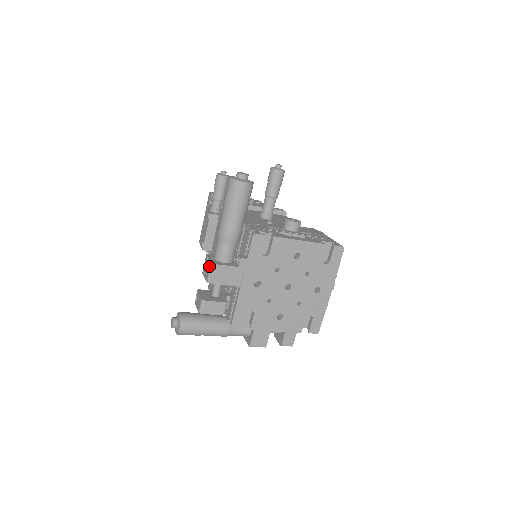
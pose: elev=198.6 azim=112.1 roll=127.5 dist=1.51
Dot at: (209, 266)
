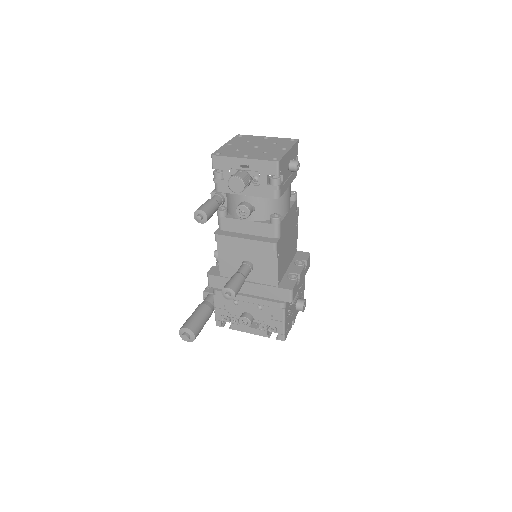
Dot at: occluded
